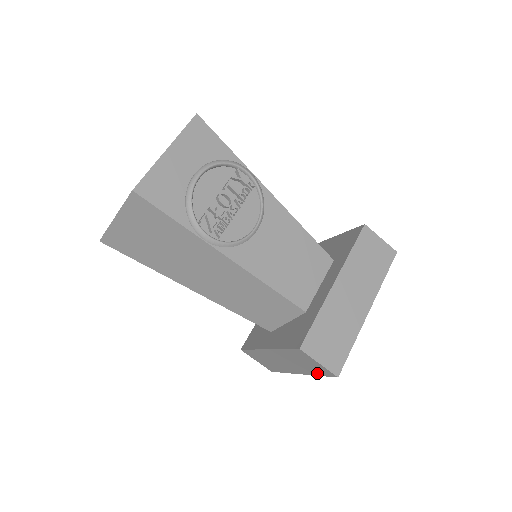
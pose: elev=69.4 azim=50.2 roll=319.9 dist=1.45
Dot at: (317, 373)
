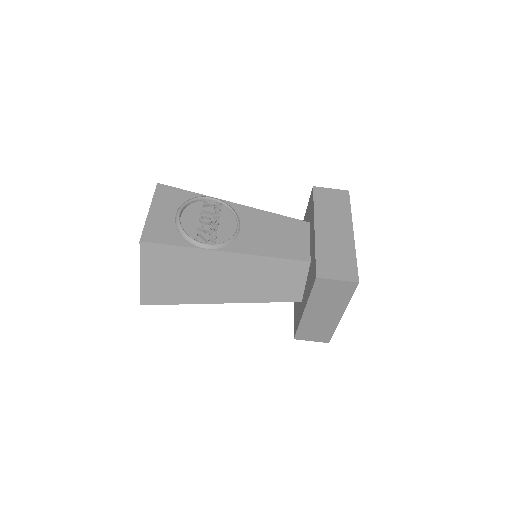
Dot at: (347, 297)
